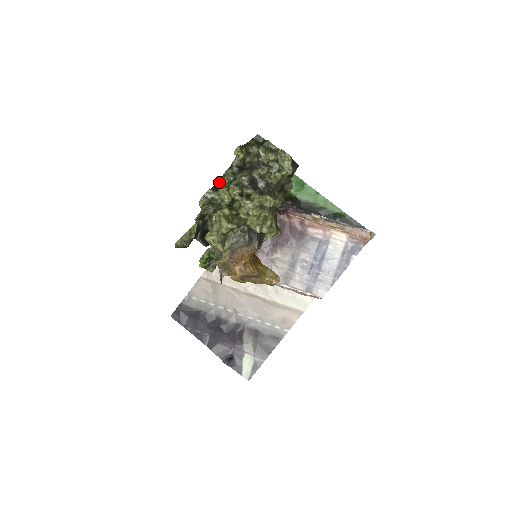
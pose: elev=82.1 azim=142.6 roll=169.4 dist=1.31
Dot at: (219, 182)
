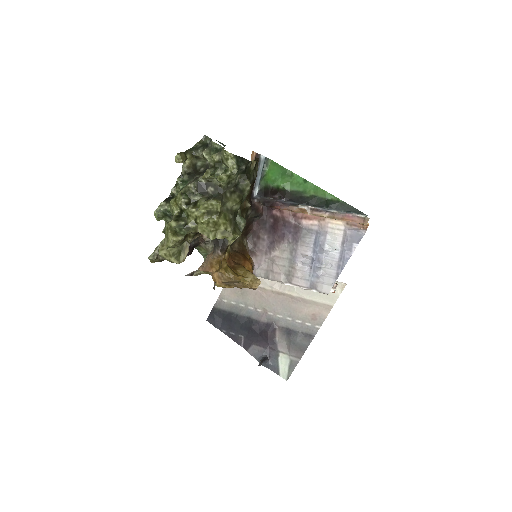
Dot at: (172, 192)
